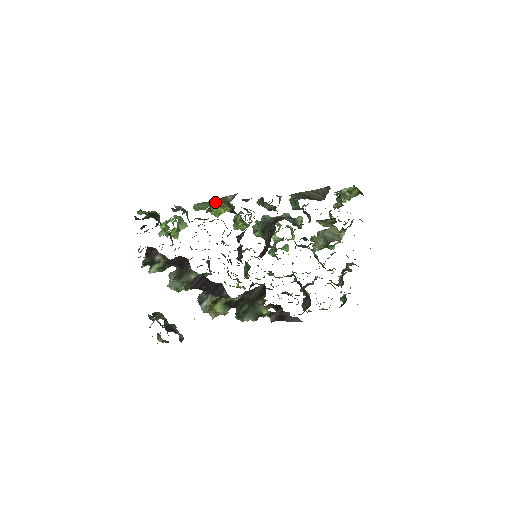
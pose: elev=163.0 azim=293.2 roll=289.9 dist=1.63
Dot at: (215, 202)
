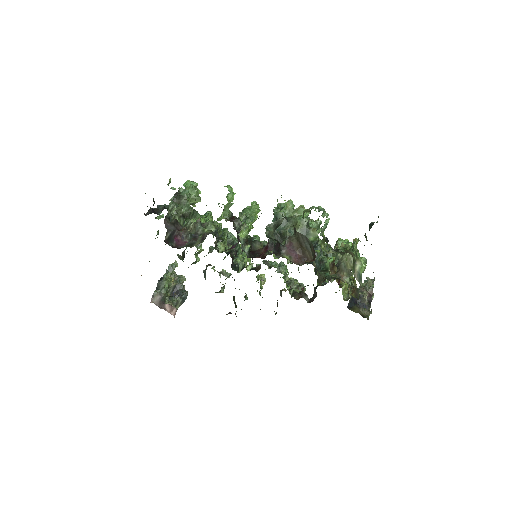
Dot at: occluded
